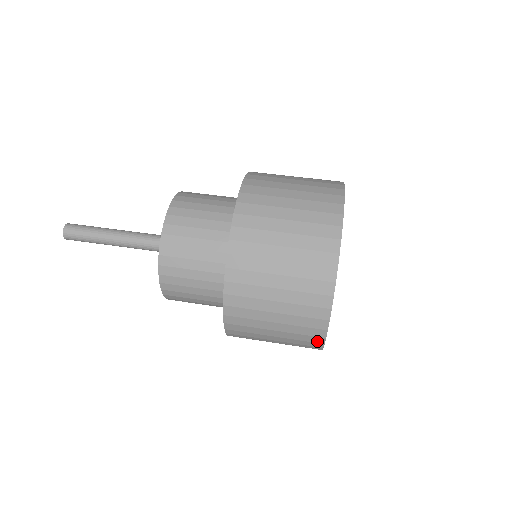
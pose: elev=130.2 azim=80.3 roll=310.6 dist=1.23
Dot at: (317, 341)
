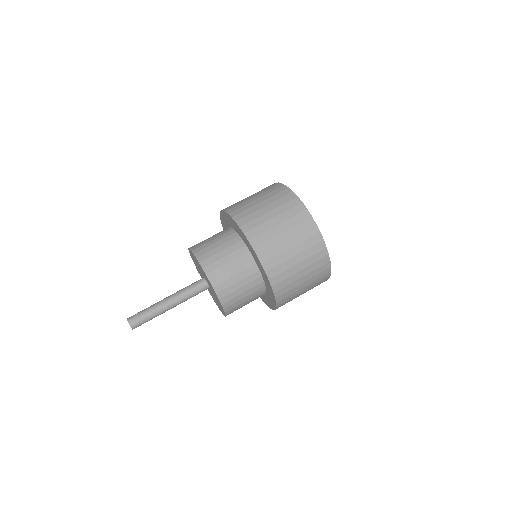
Dot at: occluded
